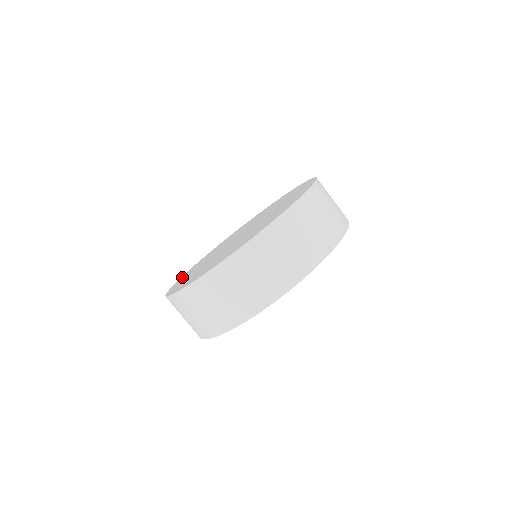
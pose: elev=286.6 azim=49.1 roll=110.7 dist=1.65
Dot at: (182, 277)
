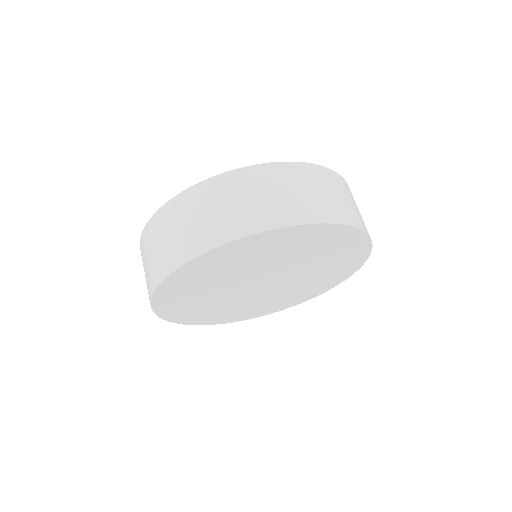
Dot at: occluded
